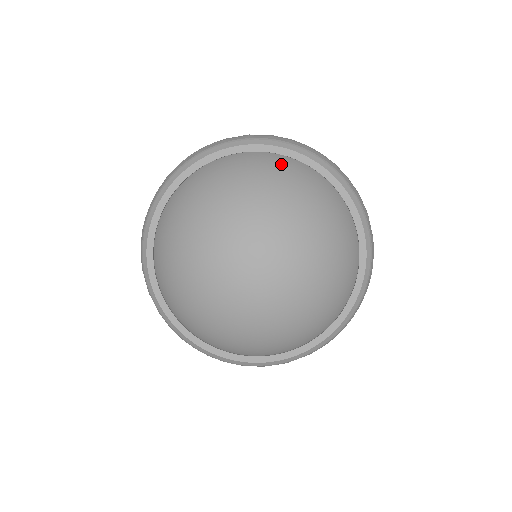
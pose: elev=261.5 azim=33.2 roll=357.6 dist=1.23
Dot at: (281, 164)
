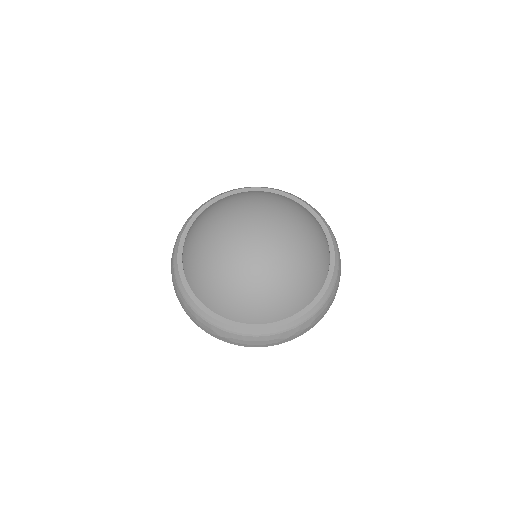
Dot at: (320, 230)
